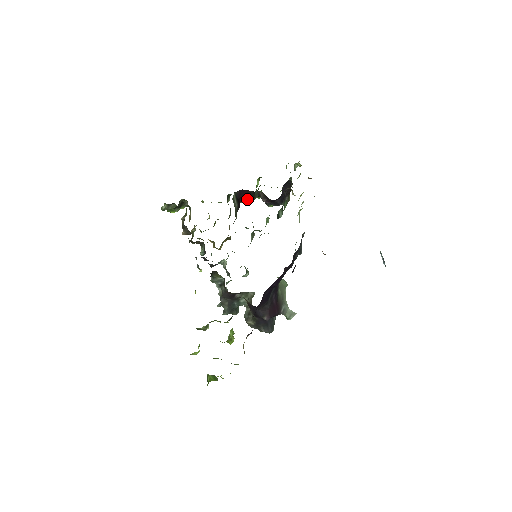
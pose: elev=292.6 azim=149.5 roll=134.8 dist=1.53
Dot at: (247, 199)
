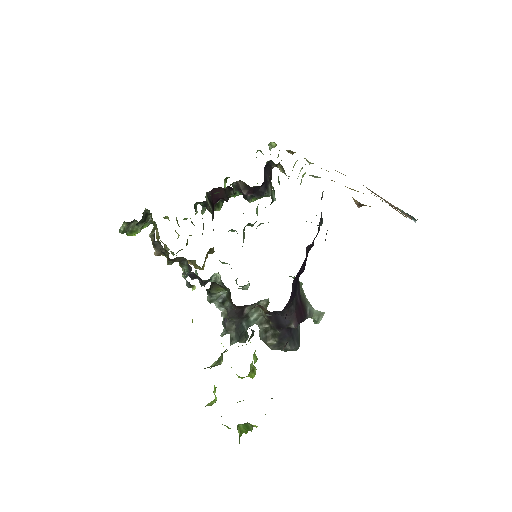
Dot at: (218, 206)
